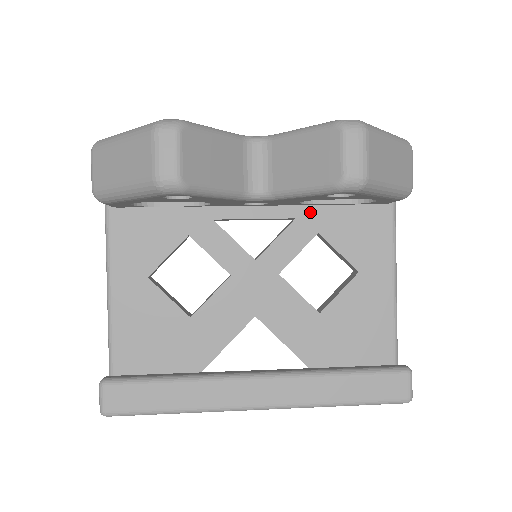
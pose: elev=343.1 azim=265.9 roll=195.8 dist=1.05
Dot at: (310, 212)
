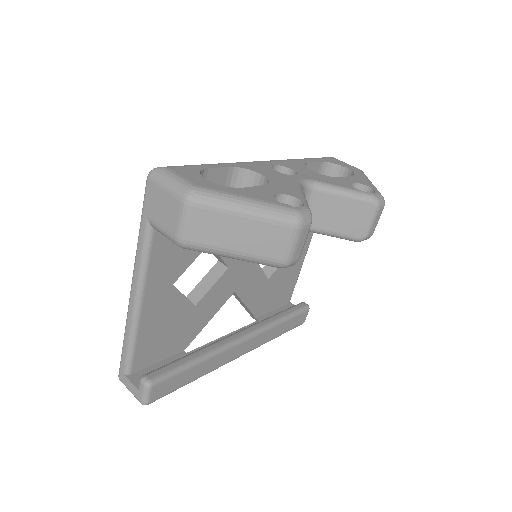
Dot at: occluded
